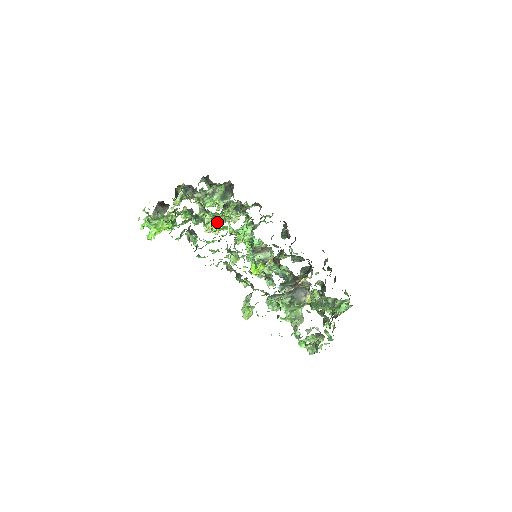
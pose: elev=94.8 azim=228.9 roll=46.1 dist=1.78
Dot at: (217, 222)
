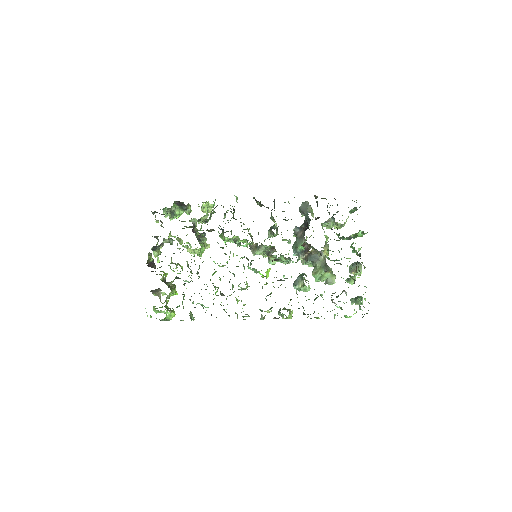
Dot at: occluded
